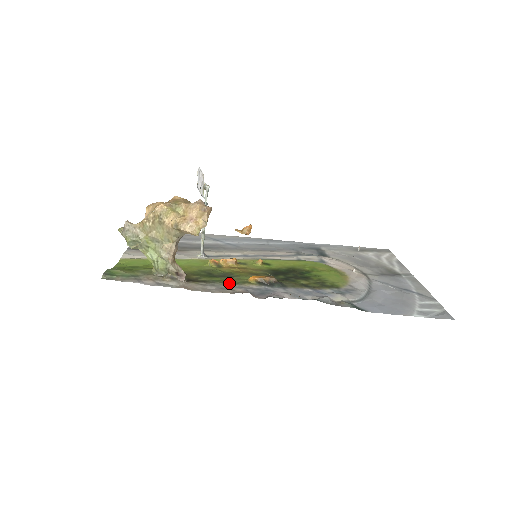
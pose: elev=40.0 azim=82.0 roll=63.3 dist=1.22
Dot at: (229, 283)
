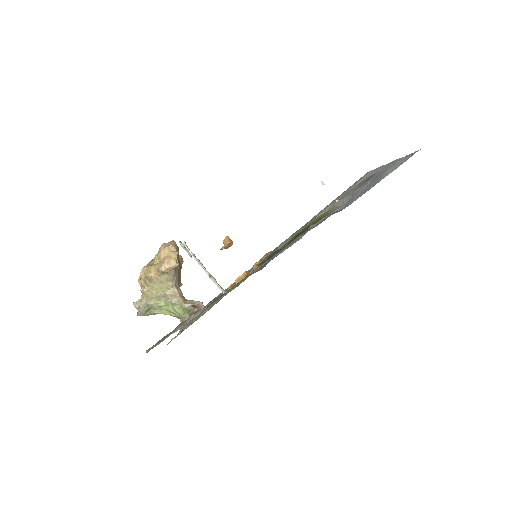
Dot at: (238, 282)
